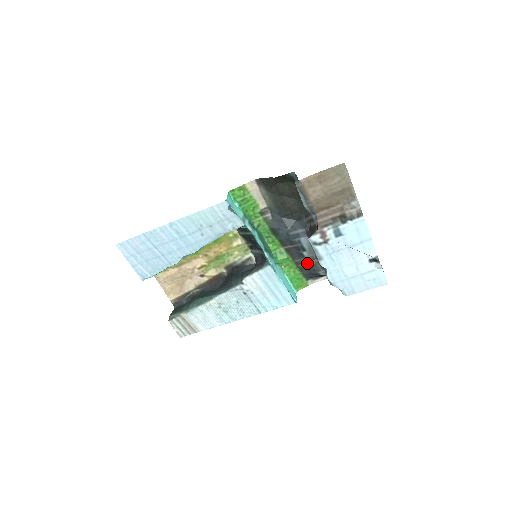
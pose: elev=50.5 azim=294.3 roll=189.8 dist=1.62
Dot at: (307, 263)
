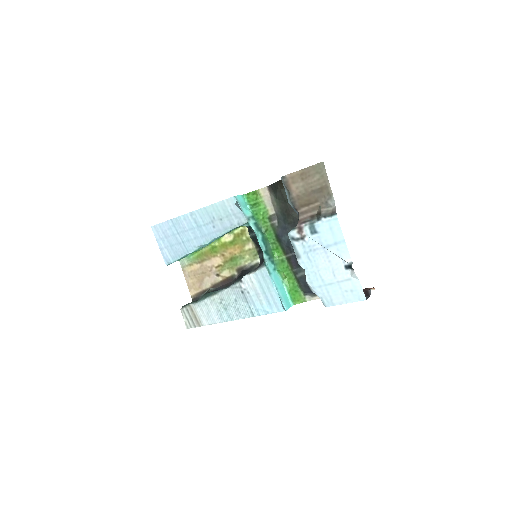
Dot at: (302, 273)
